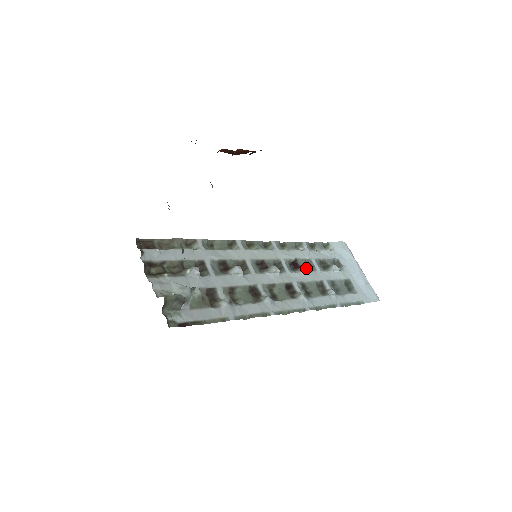
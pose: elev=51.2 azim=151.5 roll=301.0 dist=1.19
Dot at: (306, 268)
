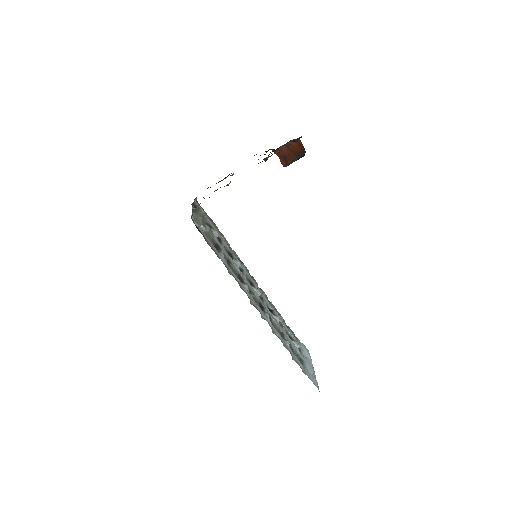
Dot at: (277, 317)
